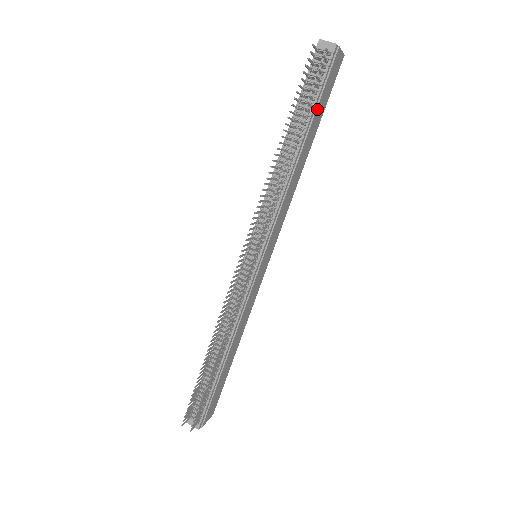
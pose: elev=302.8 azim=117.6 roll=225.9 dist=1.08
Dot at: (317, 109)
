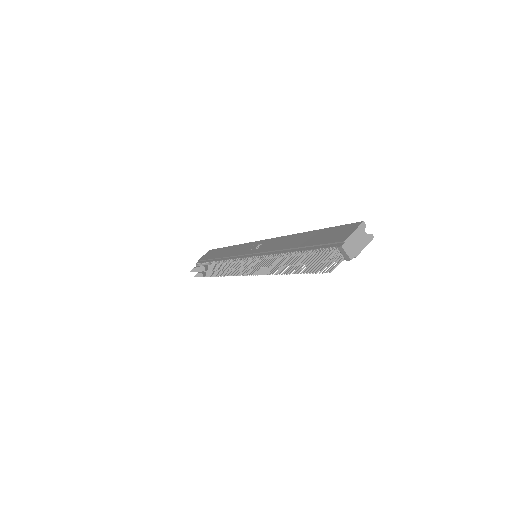
Dot at: occluded
